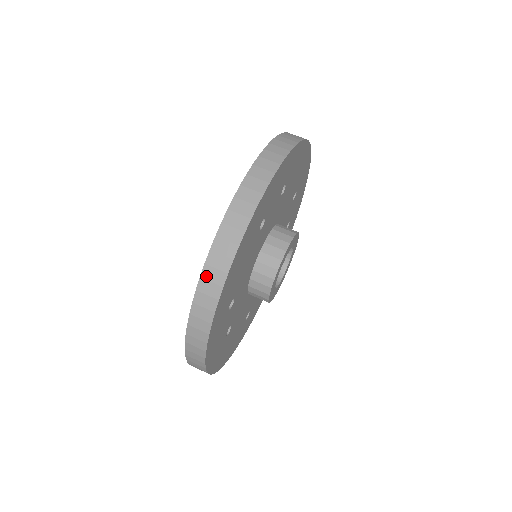
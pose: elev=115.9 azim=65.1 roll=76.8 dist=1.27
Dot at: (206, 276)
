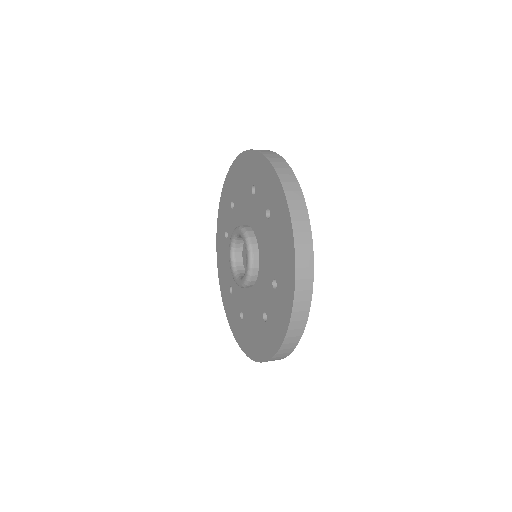
Dot at: (299, 253)
